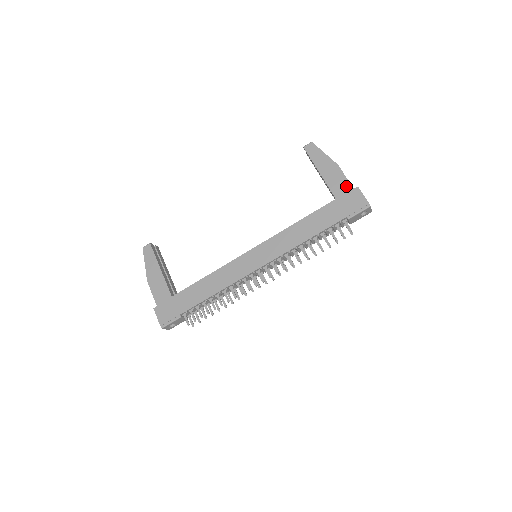
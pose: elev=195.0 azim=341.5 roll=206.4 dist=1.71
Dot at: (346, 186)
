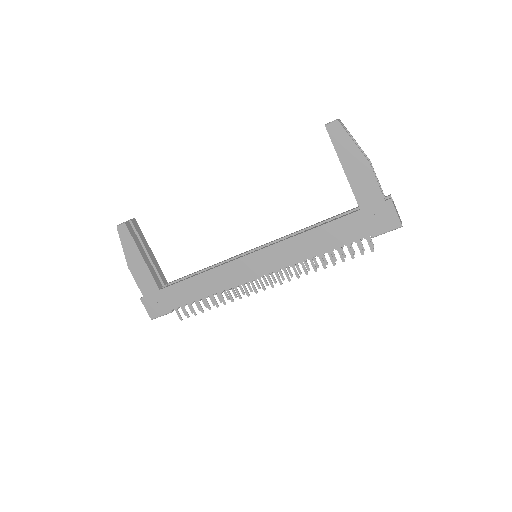
Dot at: (376, 195)
